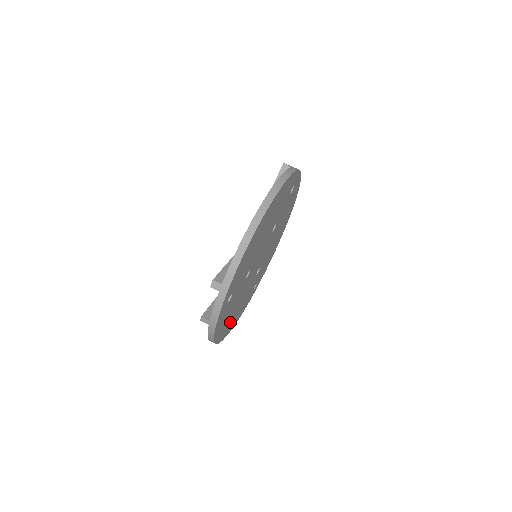
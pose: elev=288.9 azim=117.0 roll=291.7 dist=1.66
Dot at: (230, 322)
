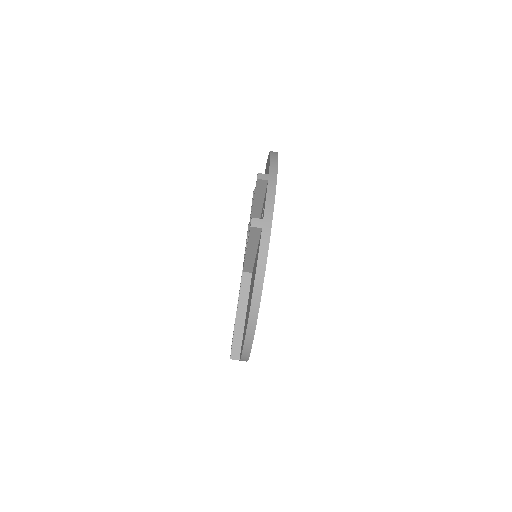
Dot at: occluded
